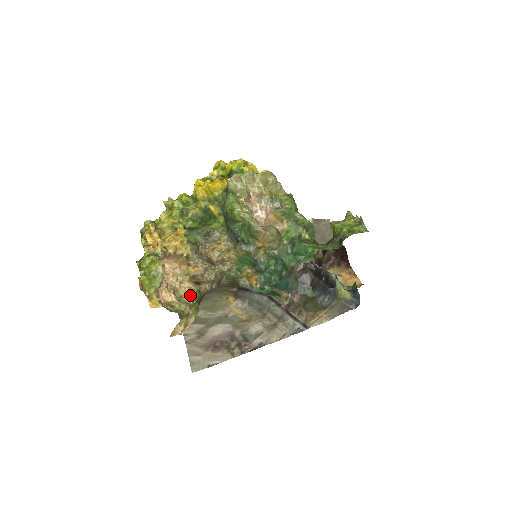
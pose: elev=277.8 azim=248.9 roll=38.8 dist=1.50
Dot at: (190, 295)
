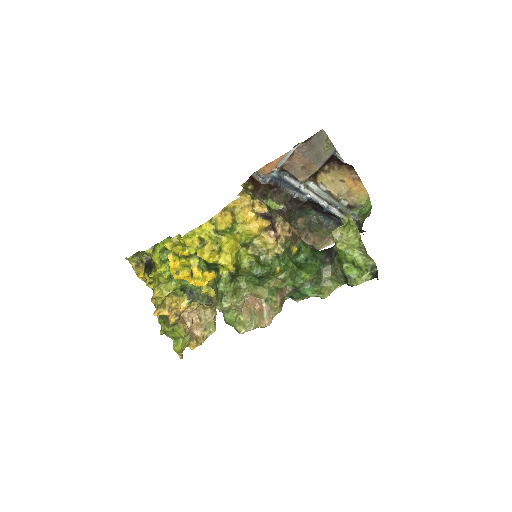
Dot at: occluded
